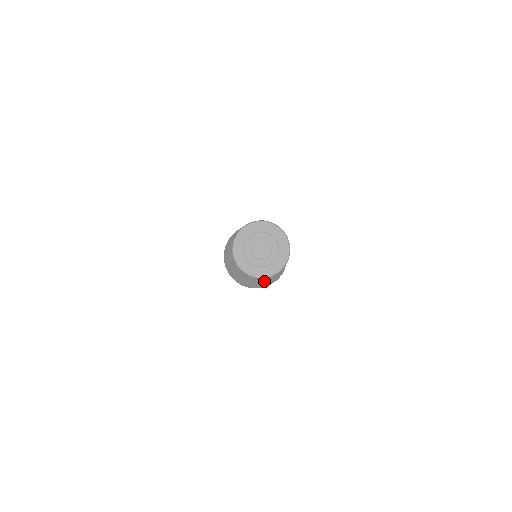
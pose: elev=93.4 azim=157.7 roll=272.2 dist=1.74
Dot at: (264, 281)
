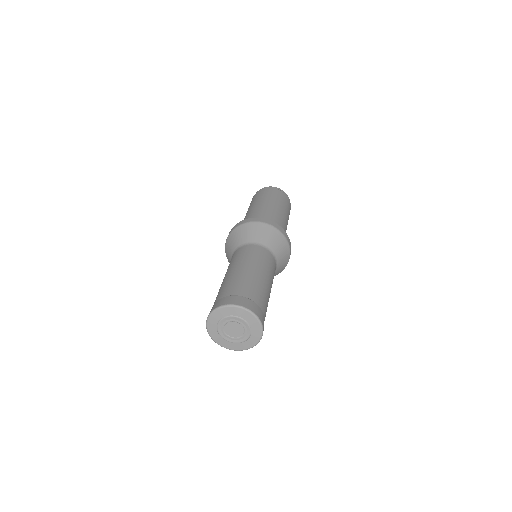
Dot at: occluded
